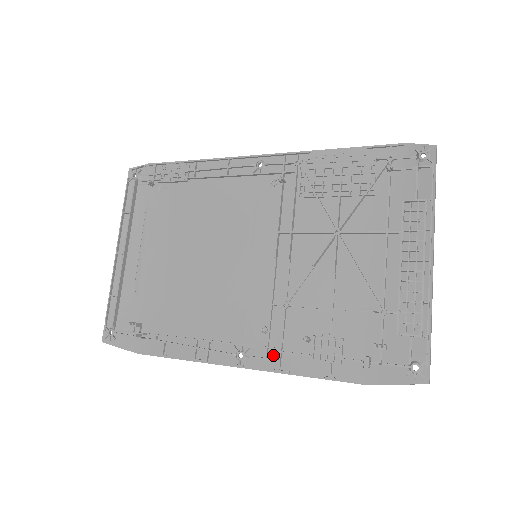
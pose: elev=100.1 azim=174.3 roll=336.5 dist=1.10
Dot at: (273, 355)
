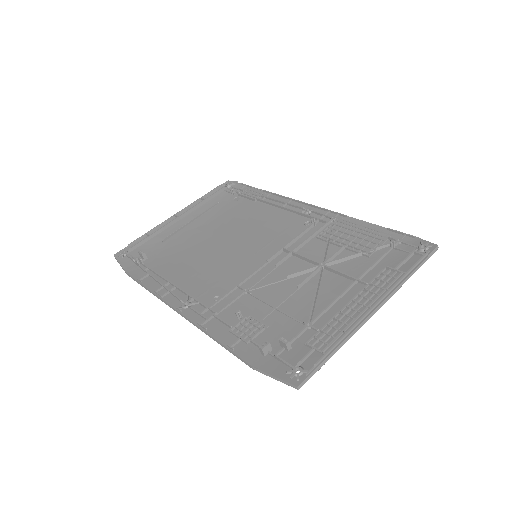
Dot at: (207, 315)
